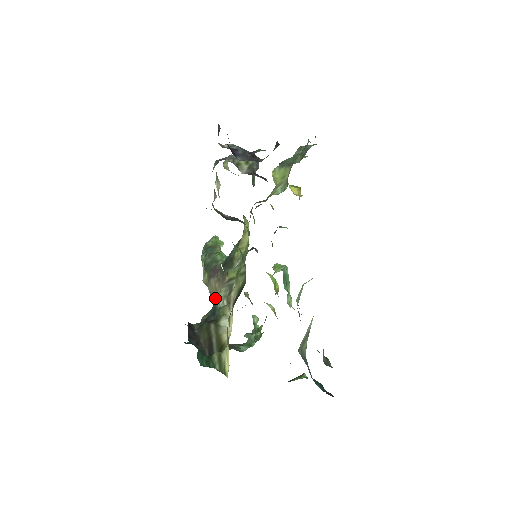
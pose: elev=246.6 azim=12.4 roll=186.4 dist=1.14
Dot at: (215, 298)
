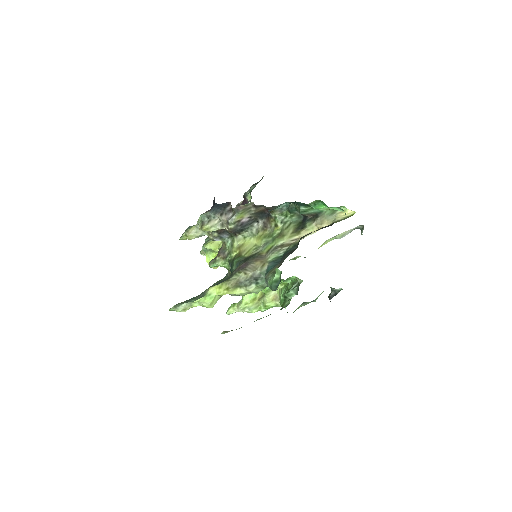
Dot at: (268, 262)
